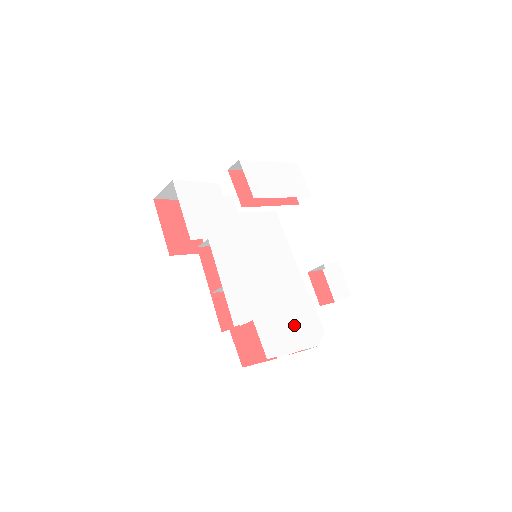
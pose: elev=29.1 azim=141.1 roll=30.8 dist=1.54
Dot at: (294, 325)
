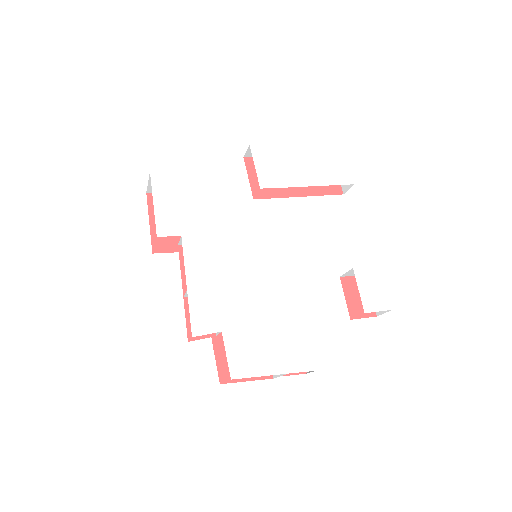
Dot at: (284, 341)
